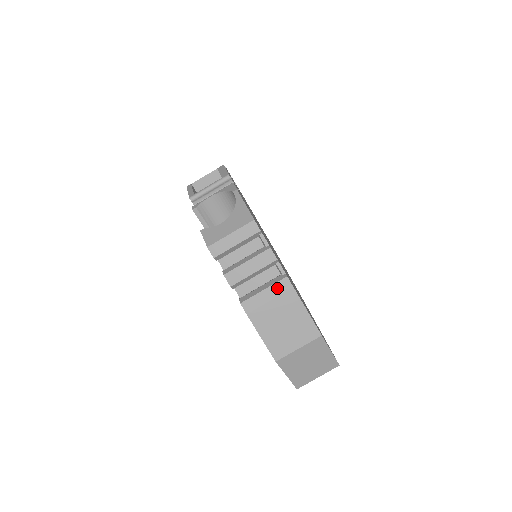
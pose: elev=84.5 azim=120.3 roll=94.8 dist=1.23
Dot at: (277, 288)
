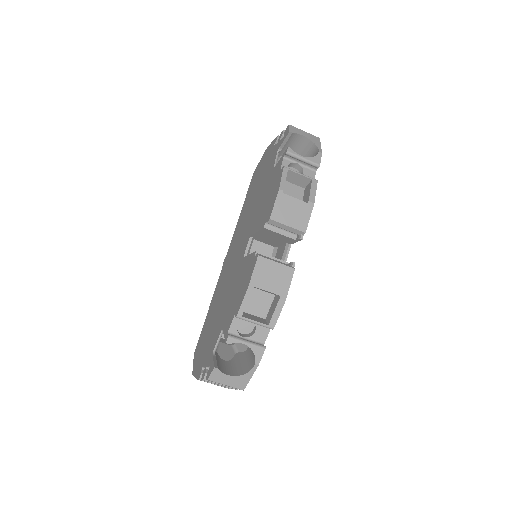
Dot at: occluded
